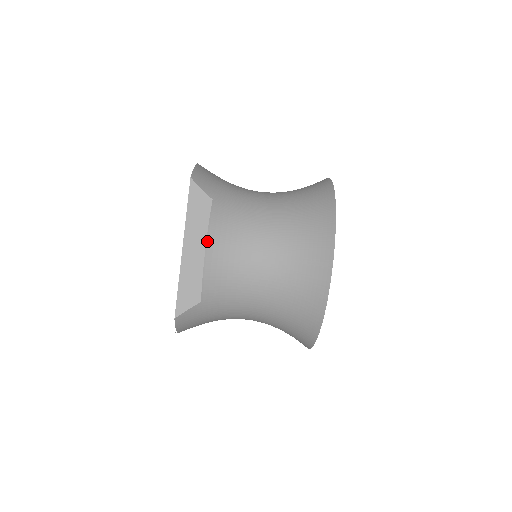
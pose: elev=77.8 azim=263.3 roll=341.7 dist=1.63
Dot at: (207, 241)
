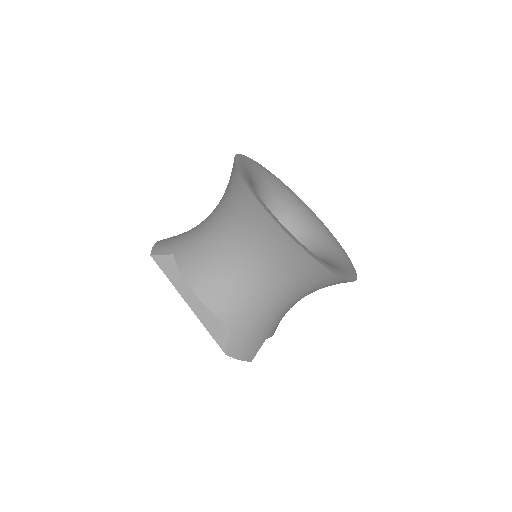
Dot at: (188, 284)
